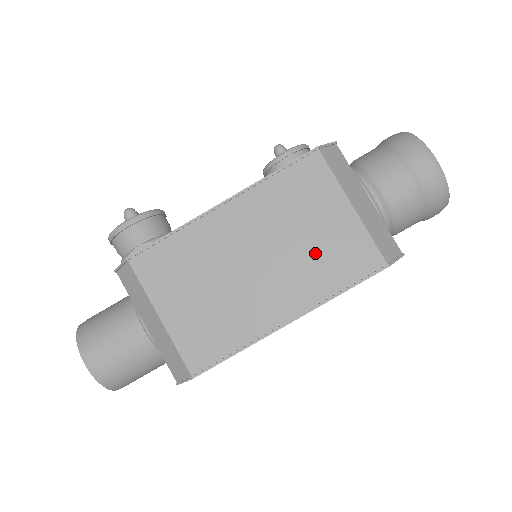
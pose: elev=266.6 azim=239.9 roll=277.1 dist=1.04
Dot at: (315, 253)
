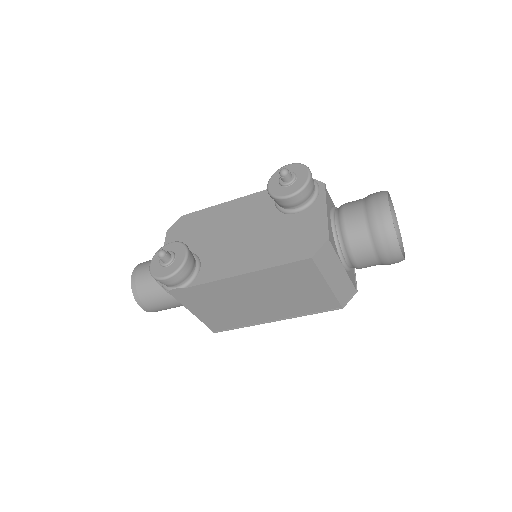
Dot at: (297, 300)
